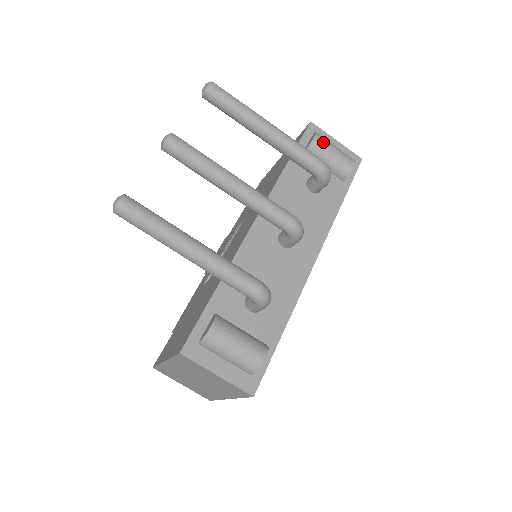
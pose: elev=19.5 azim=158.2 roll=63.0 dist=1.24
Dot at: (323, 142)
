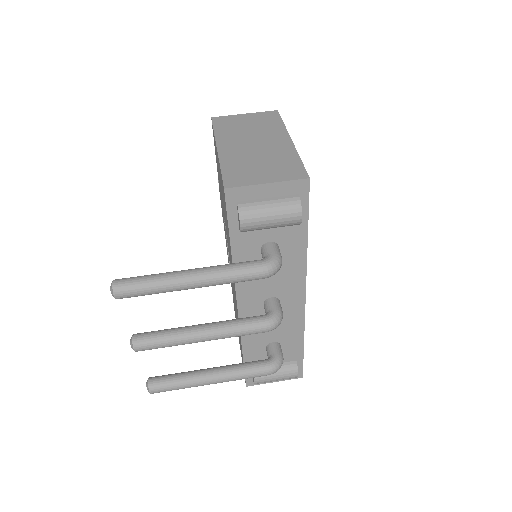
Dot at: (253, 223)
